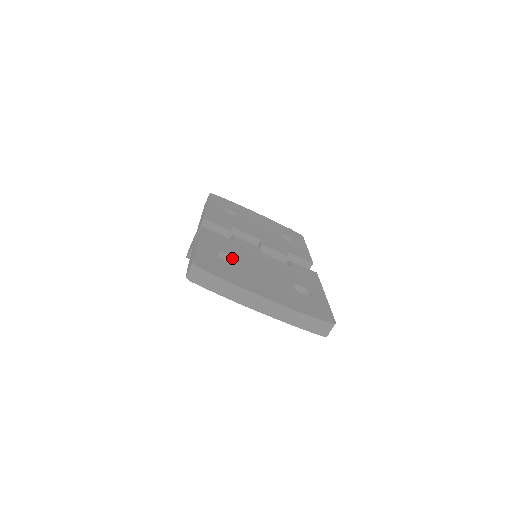
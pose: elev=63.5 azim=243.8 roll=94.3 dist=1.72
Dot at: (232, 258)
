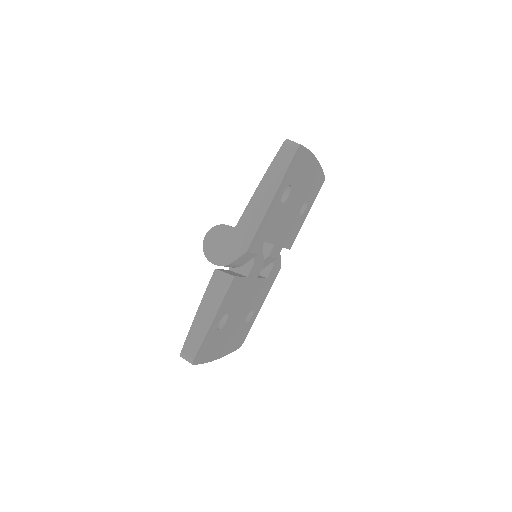
Dot at: (227, 316)
